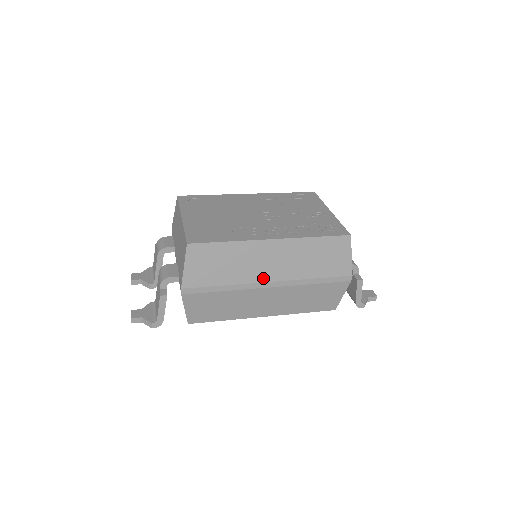
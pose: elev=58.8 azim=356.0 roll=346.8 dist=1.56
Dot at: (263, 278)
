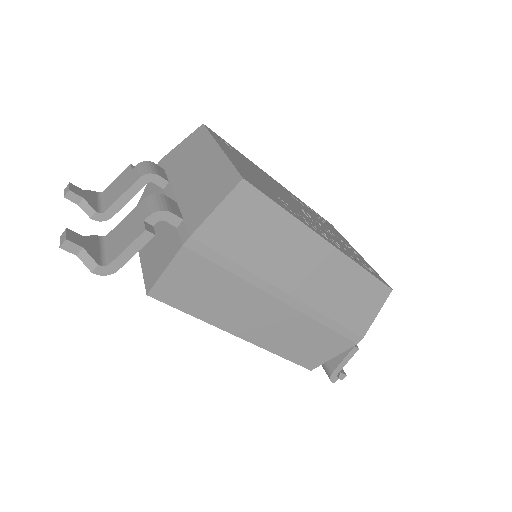
Dot at: (287, 285)
